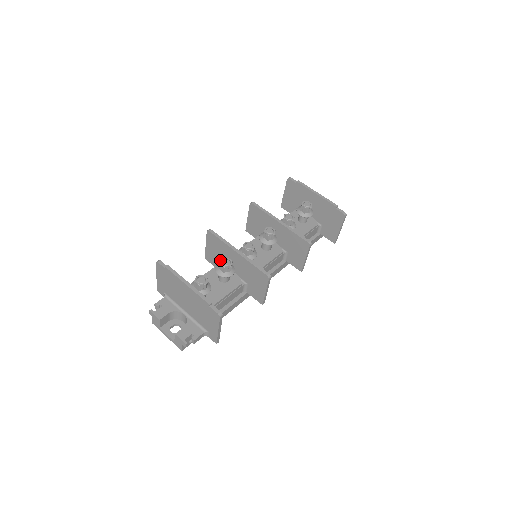
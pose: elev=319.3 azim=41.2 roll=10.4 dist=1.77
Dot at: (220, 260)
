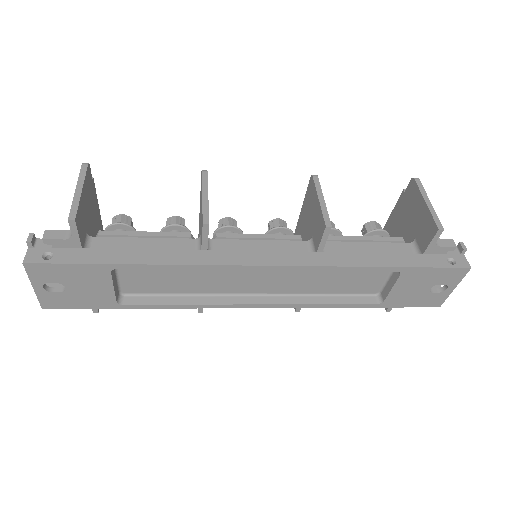
Dot at: occluded
